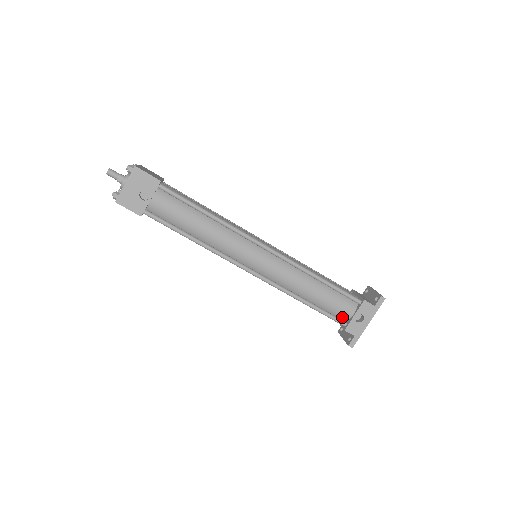
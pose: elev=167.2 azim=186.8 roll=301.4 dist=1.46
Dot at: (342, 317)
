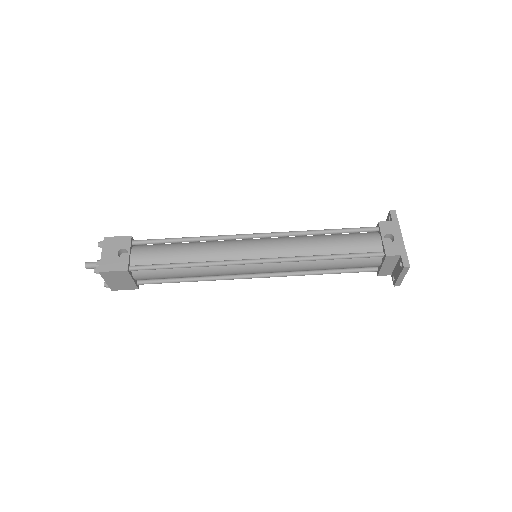
Dot at: (374, 250)
